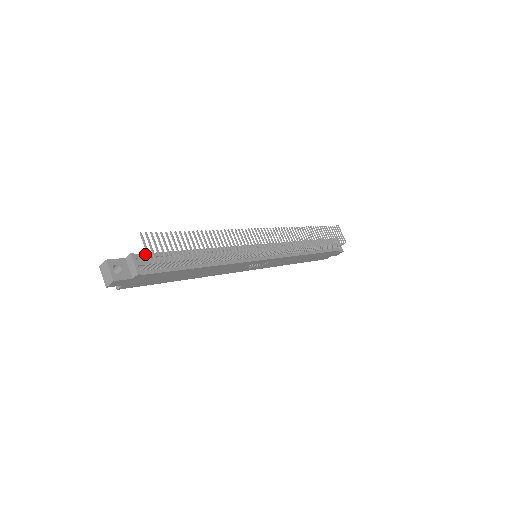
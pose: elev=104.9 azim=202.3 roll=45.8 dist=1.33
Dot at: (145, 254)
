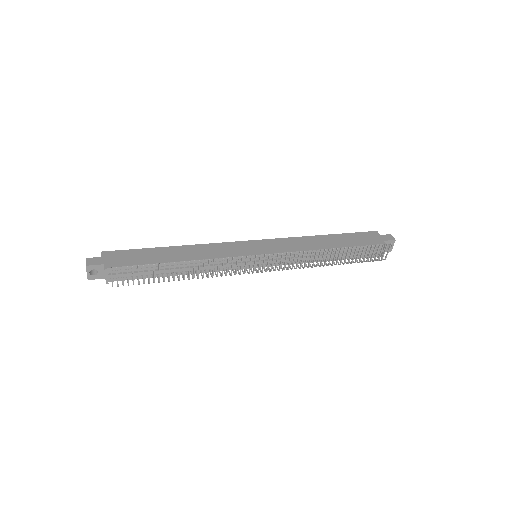
Dot at: (120, 267)
